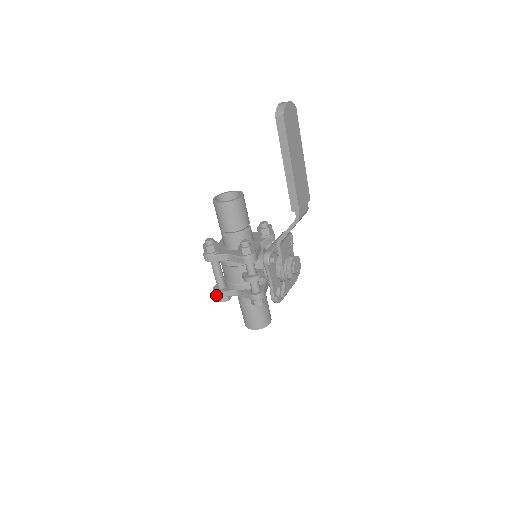
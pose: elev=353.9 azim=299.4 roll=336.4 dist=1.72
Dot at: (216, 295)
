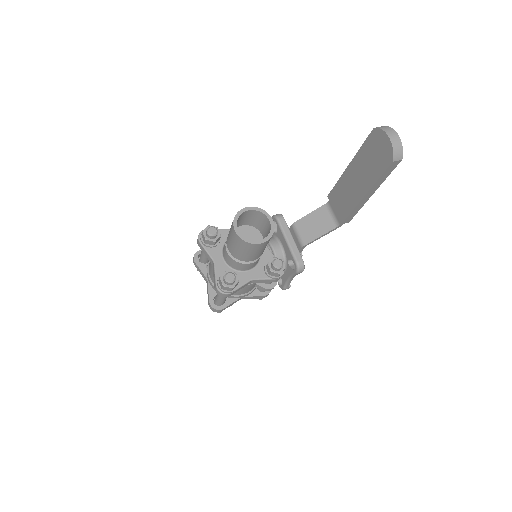
Dot at: occluded
